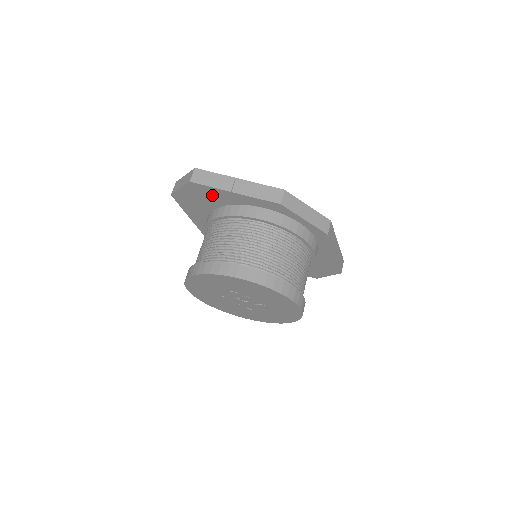
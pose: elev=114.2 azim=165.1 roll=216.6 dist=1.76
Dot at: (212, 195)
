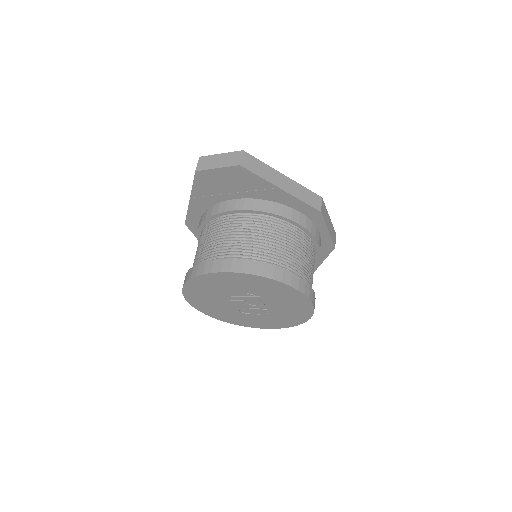
Dot at: (251, 185)
